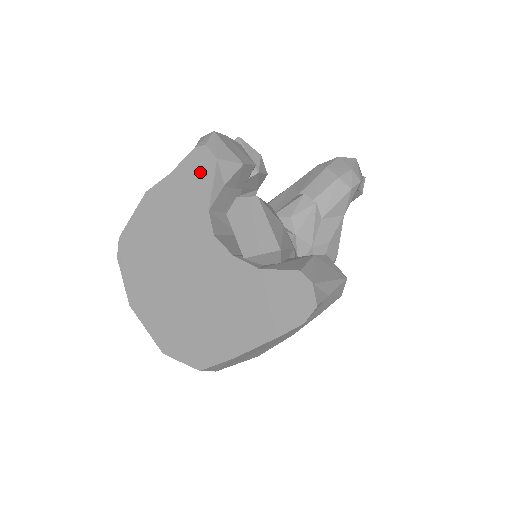
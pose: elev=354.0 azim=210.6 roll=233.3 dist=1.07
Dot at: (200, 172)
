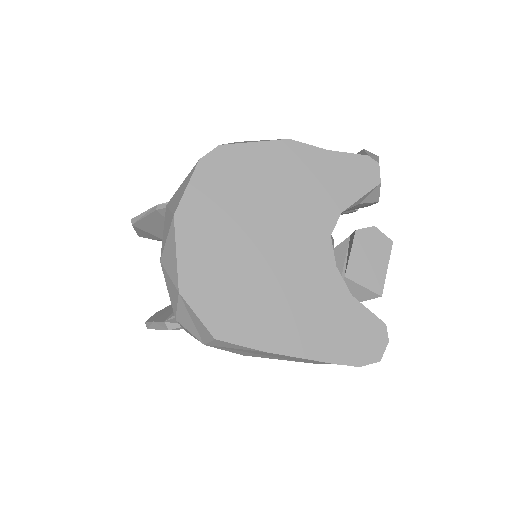
Dot at: (358, 177)
